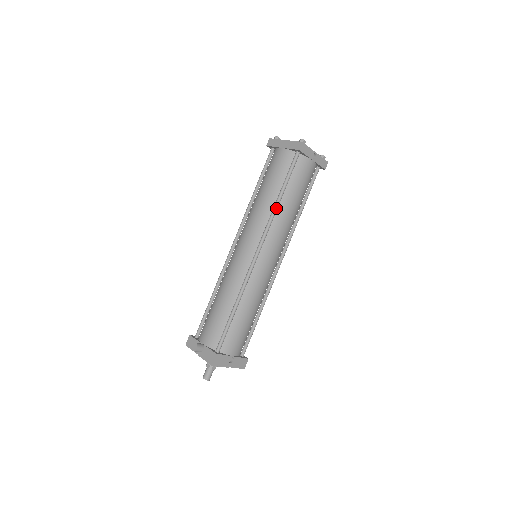
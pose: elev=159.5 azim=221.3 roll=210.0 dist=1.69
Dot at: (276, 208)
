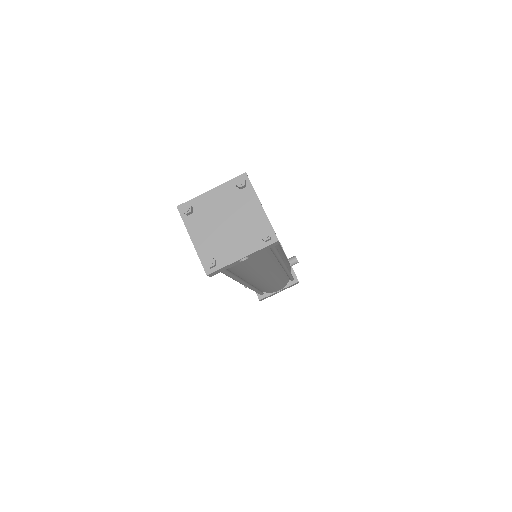
Dot at: (234, 279)
